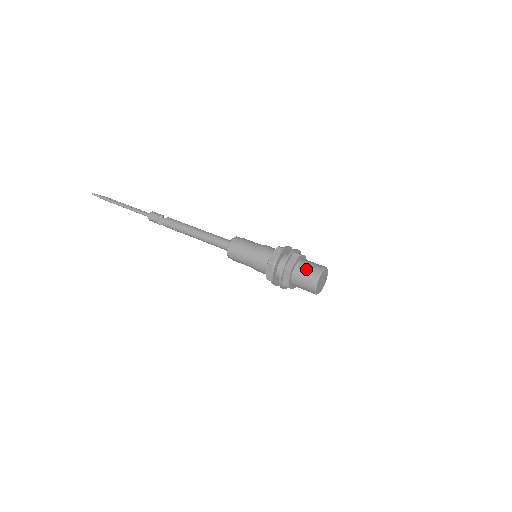
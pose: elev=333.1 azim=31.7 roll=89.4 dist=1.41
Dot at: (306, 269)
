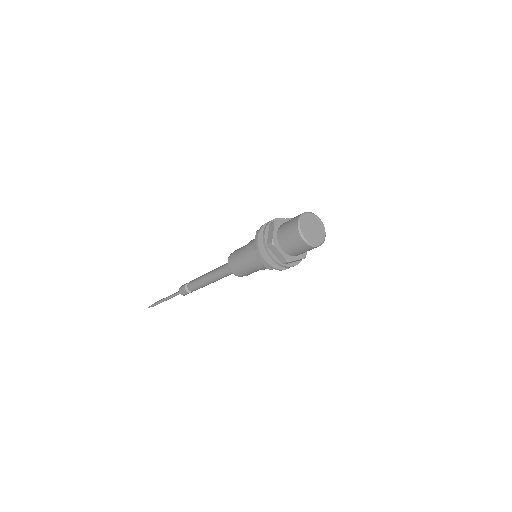
Dot at: (285, 230)
